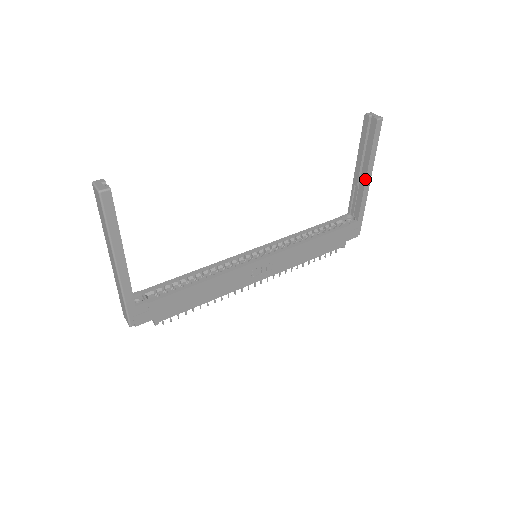
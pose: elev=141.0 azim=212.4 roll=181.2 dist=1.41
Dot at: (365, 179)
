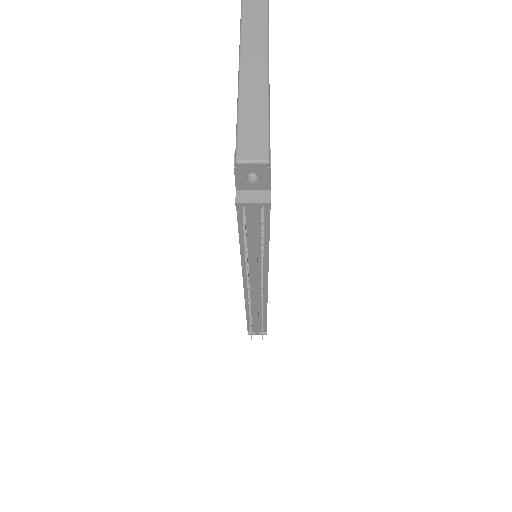
Dot at: occluded
